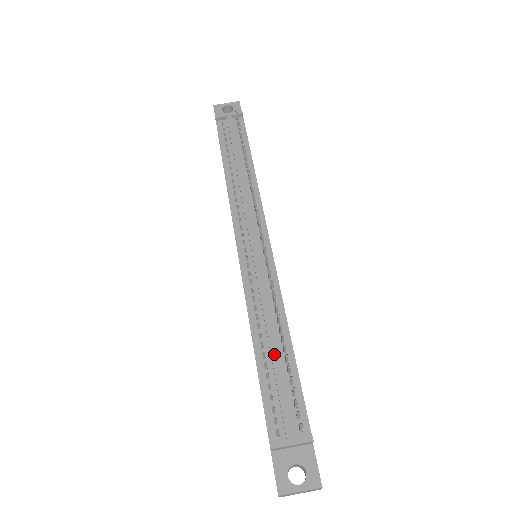
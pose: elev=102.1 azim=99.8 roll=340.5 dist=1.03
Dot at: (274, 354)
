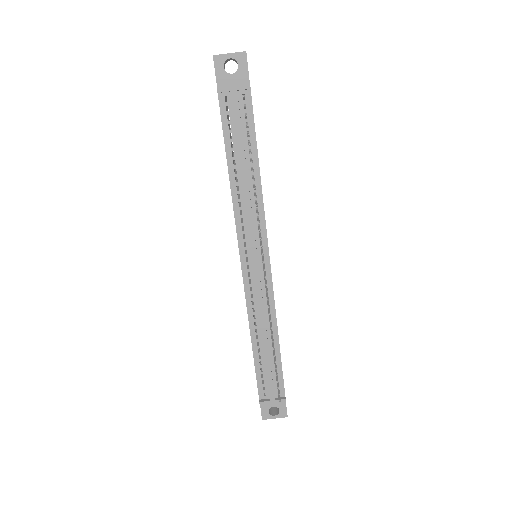
Dot at: (266, 353)
